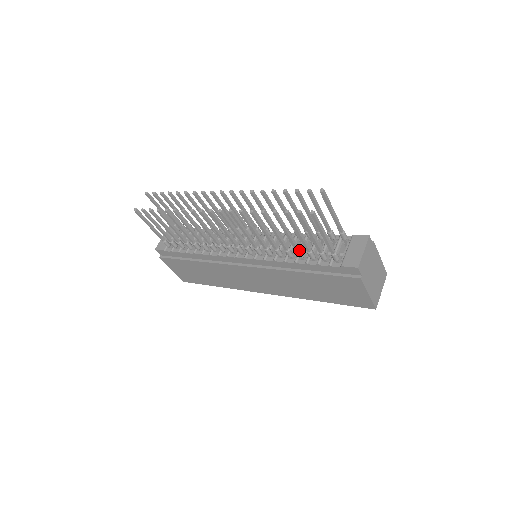
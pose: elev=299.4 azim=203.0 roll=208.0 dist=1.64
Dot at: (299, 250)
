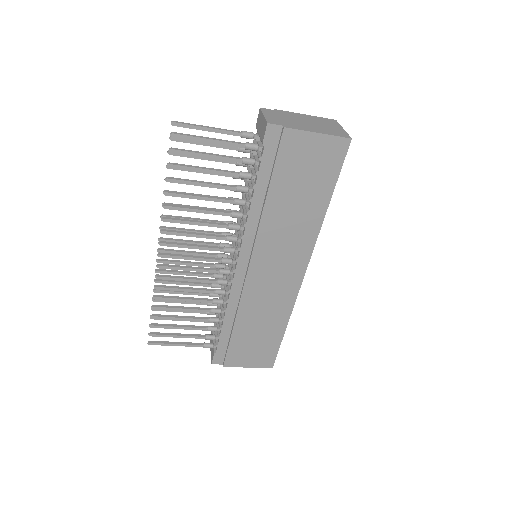
Dot at: (236, 187)
